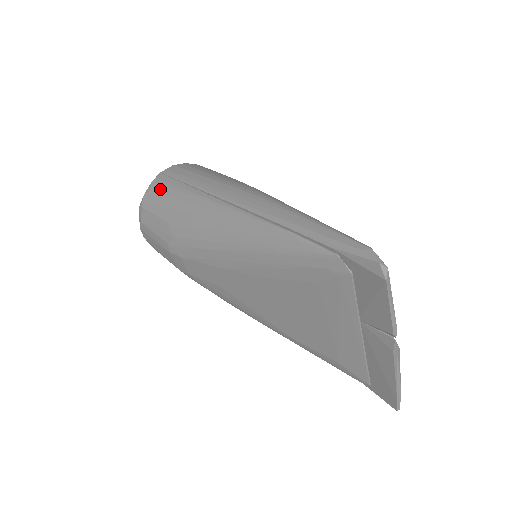
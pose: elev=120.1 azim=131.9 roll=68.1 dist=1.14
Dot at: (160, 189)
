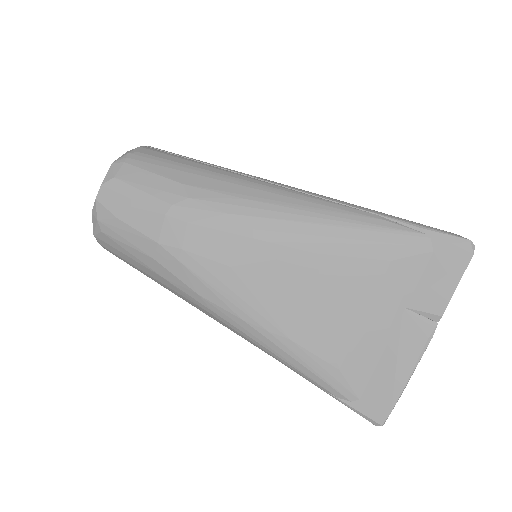
Dot at: (161, 155)
